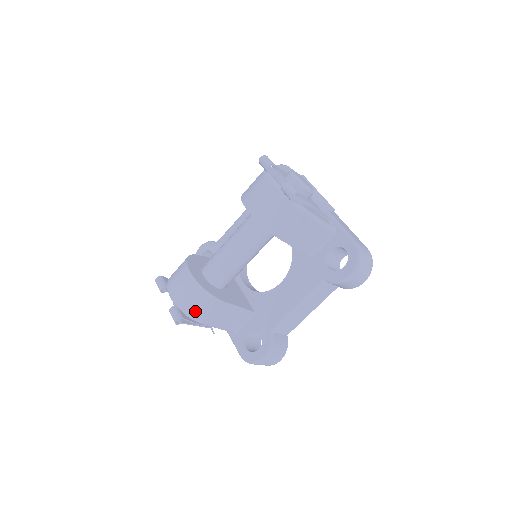
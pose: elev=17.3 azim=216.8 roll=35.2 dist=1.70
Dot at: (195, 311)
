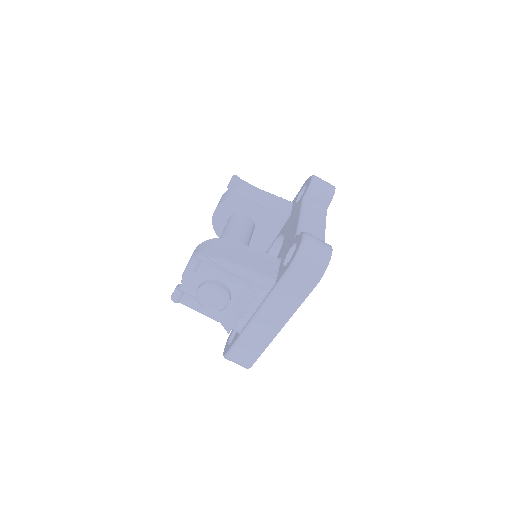
Dot at: (211, 253)
